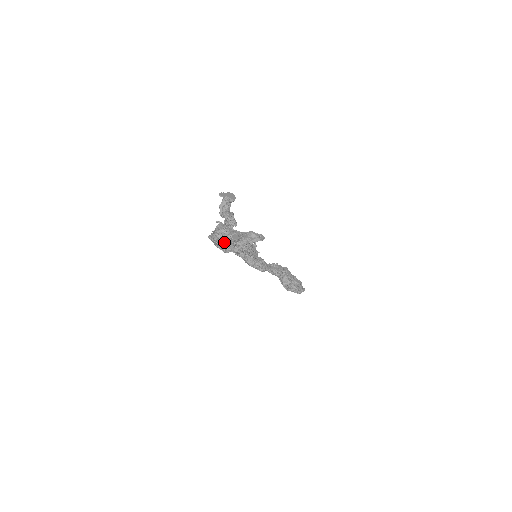
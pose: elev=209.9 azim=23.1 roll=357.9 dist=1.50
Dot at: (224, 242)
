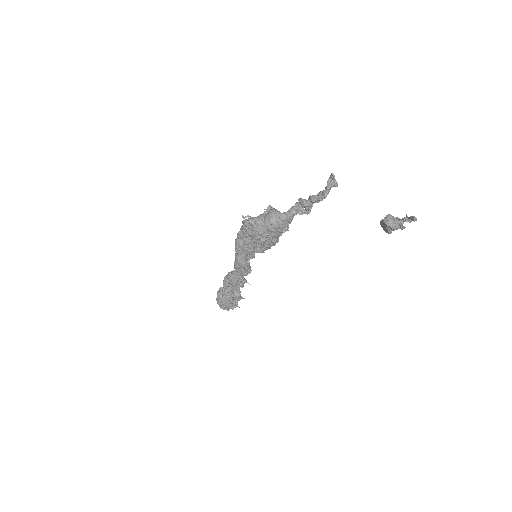
Dot at: (277, 229)
